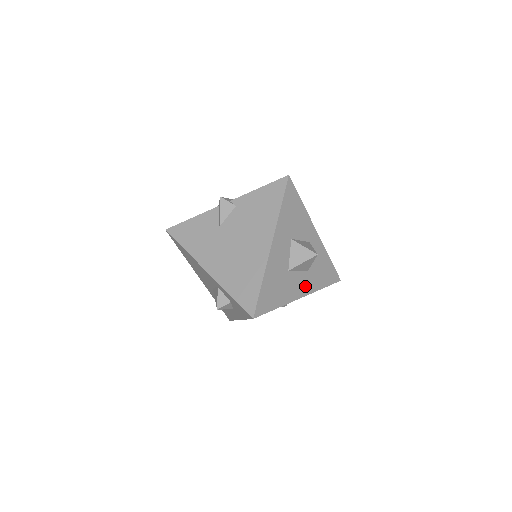
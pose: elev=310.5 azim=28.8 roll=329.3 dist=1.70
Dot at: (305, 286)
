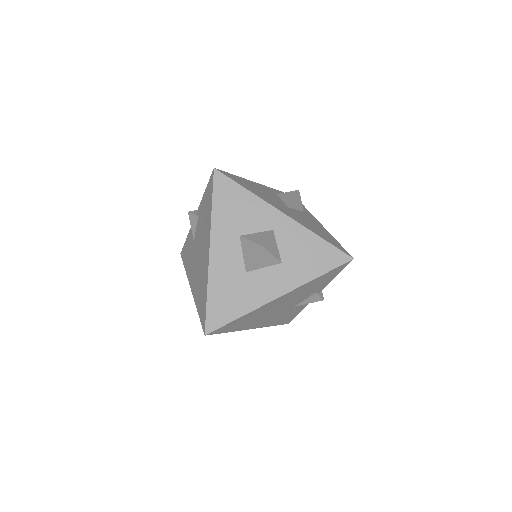
Dot at: (282, 282)
